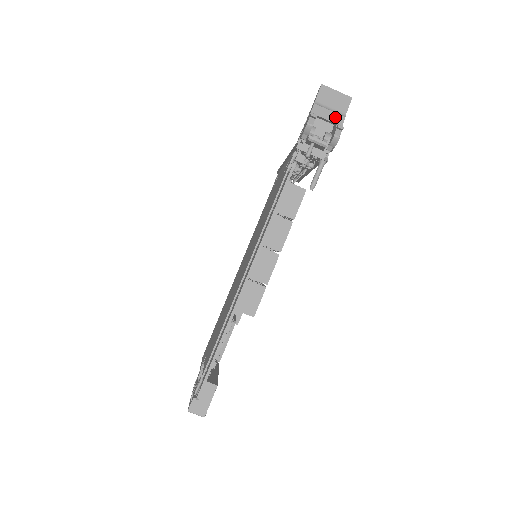
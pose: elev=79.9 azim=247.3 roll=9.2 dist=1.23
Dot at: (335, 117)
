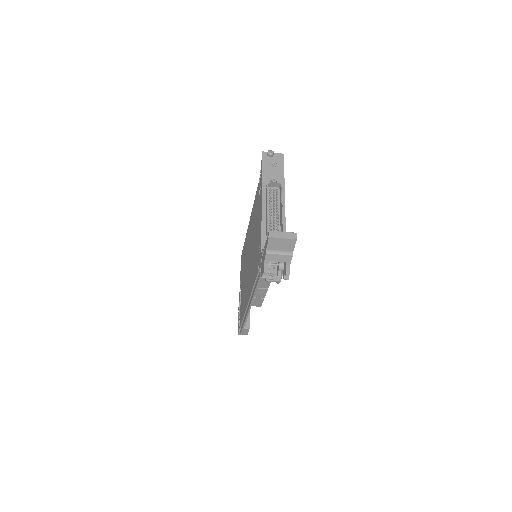
Dot at: (284, 258)
